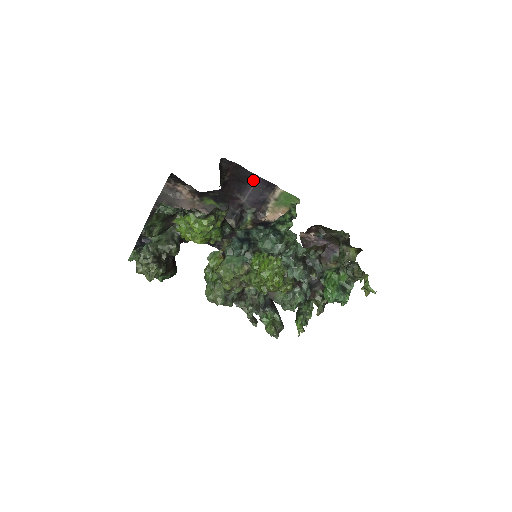
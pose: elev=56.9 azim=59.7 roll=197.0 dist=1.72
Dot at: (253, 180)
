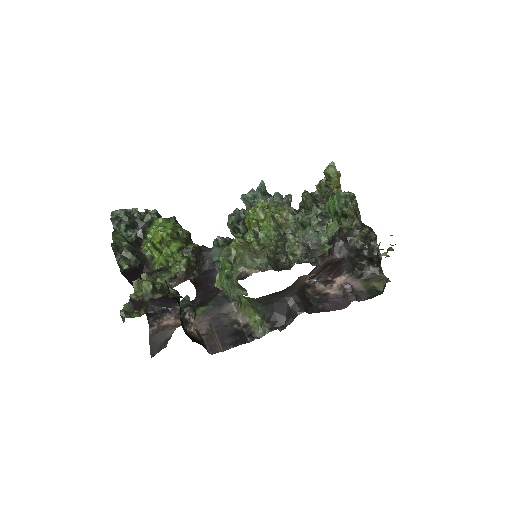
Dot at: (213, 268)
